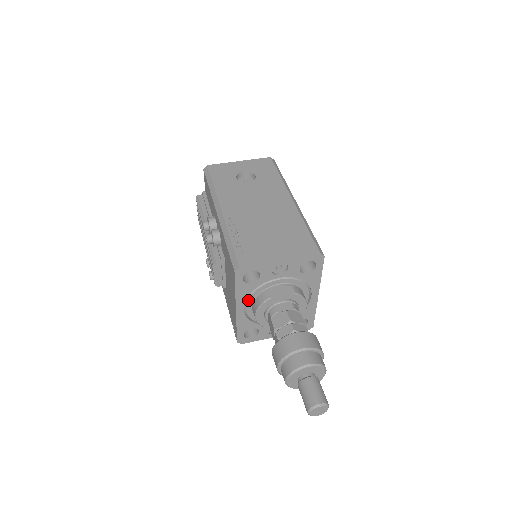
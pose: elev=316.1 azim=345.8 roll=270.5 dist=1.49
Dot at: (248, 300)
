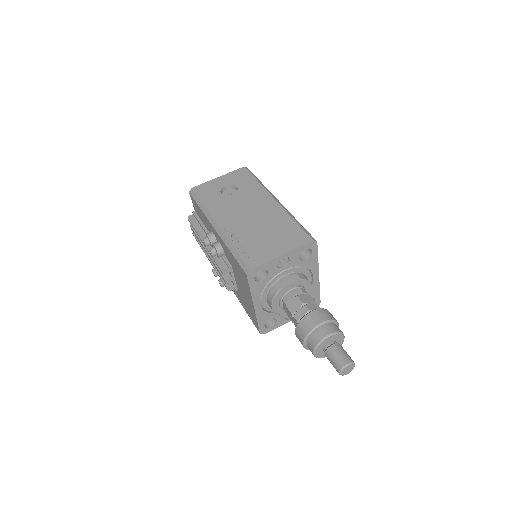
Dot at: (262, 295)
